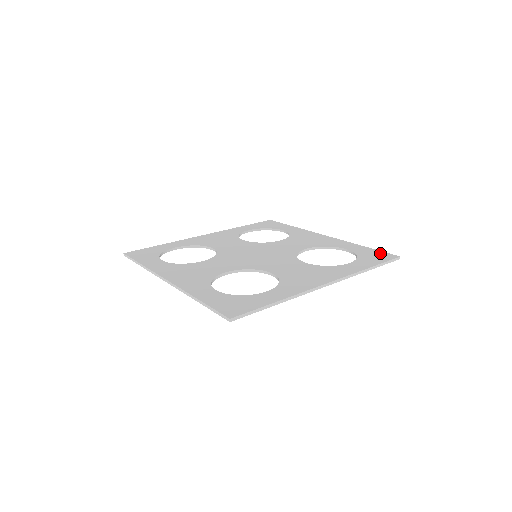
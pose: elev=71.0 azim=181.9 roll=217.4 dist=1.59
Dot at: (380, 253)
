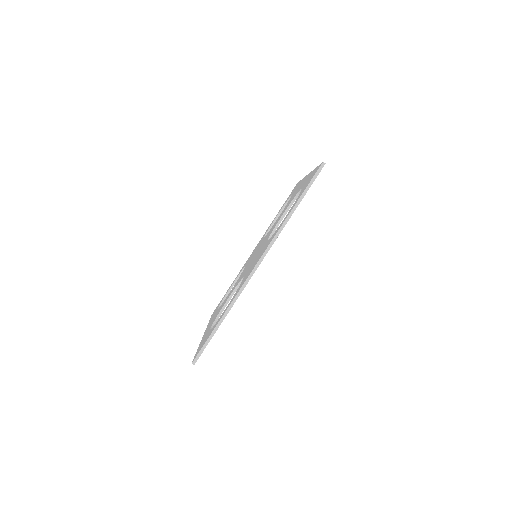
Dot at: (289, 195)
